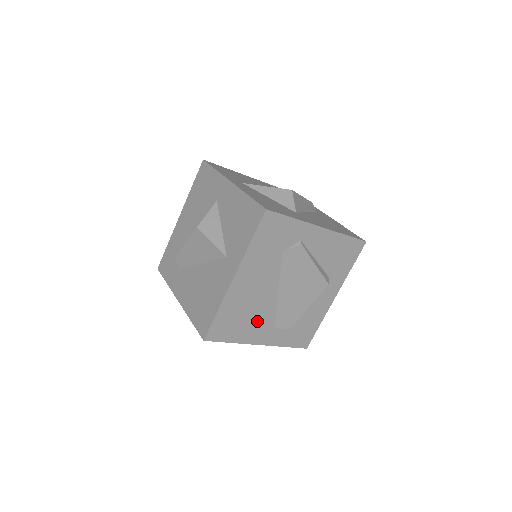
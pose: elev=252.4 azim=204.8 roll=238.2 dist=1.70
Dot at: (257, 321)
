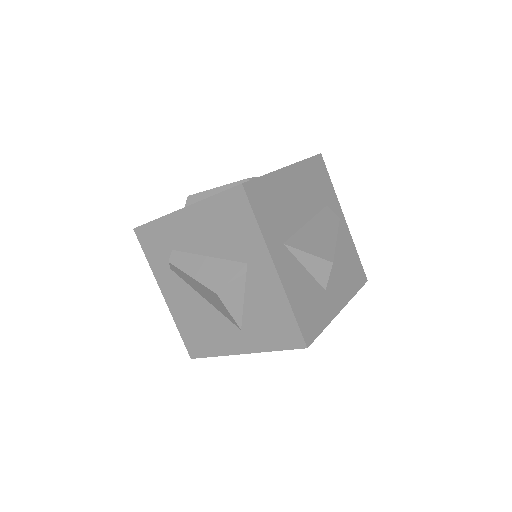
Dot at: occluded
